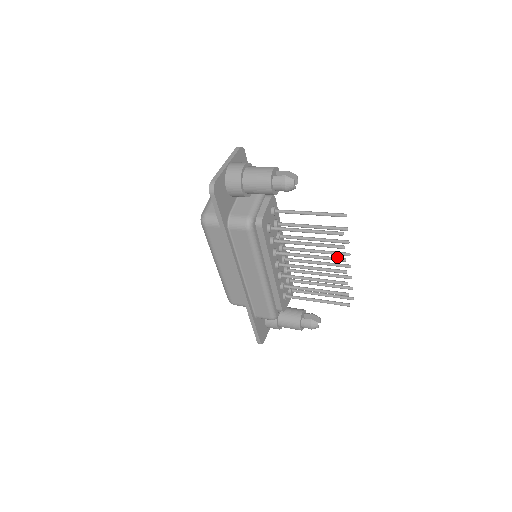
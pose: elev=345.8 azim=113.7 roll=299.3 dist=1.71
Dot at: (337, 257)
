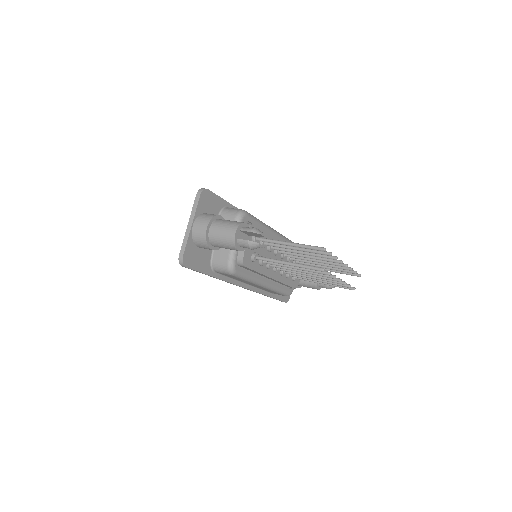
Dot at: (327, 275)
